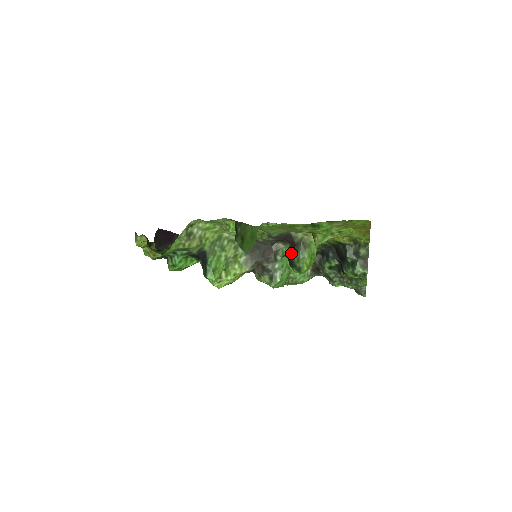
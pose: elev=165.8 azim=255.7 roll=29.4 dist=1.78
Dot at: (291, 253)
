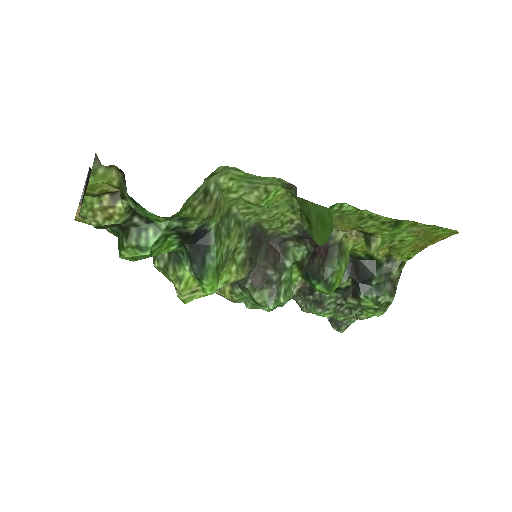
Dot at: (317, 260)
